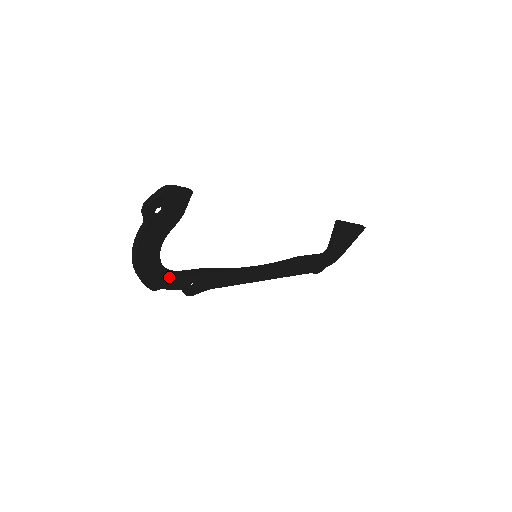
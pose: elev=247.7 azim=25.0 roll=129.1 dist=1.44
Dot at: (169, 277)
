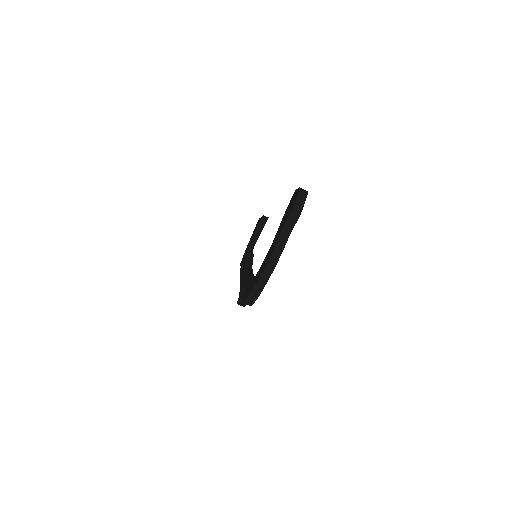
Dot at: occluded
